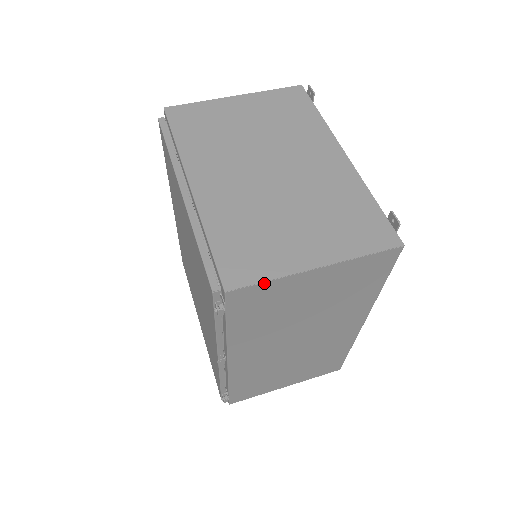
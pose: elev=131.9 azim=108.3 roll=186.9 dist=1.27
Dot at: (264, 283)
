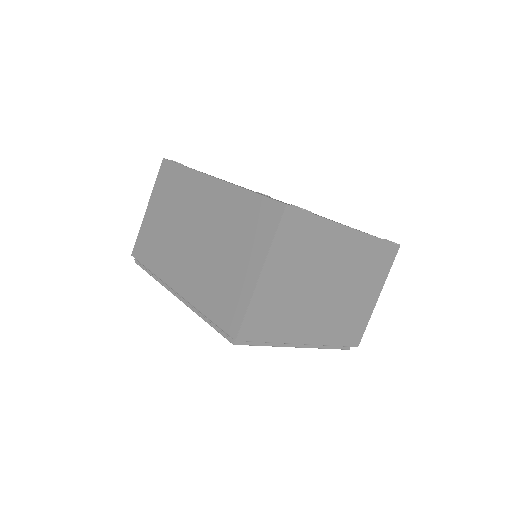
Dot at: (365, 327)
